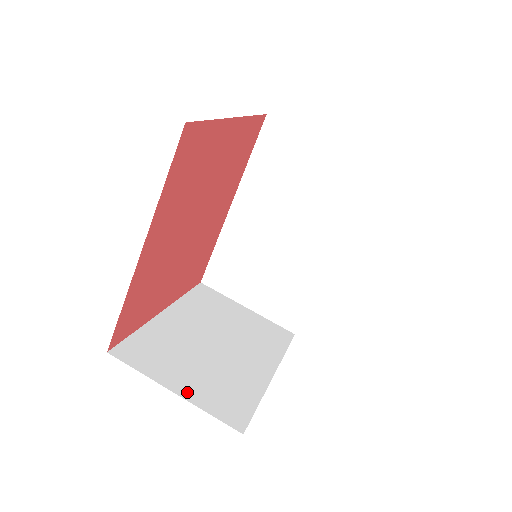
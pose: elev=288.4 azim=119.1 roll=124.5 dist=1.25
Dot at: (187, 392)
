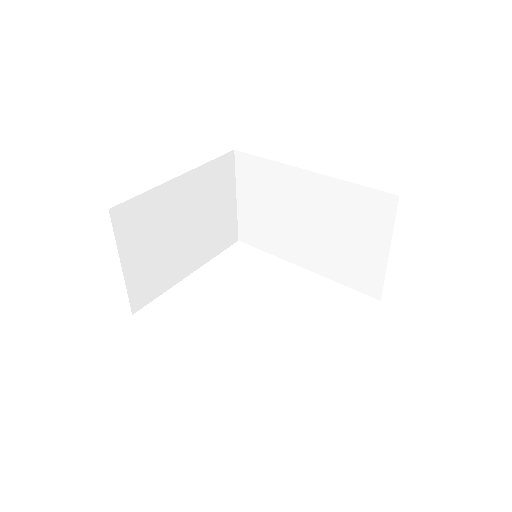
Dot at: (129, 269)
